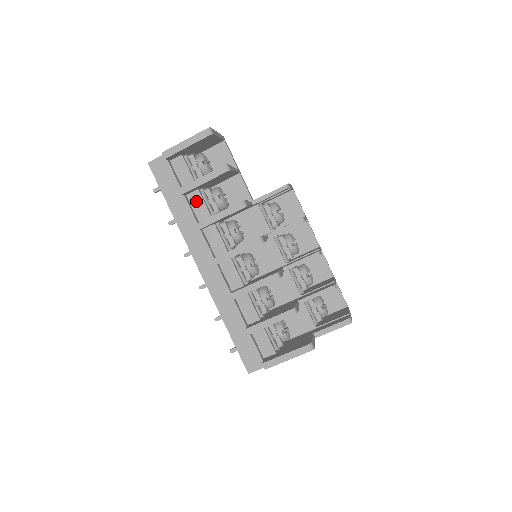
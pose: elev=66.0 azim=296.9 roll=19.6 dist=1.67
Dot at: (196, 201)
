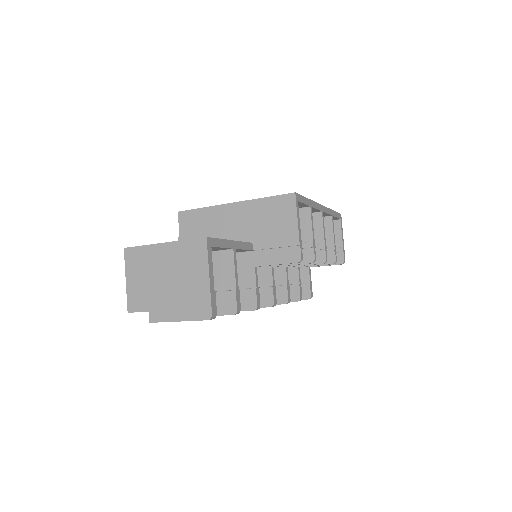
Dot at: occluded
